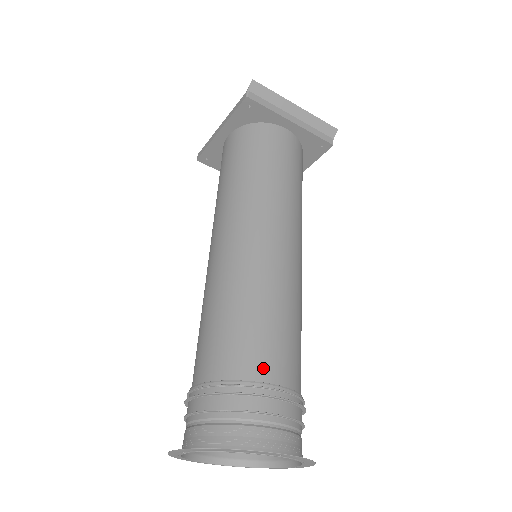
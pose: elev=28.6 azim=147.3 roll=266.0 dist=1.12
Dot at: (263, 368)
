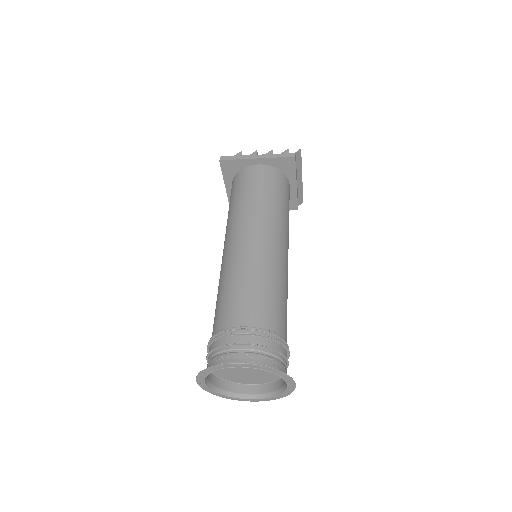
Dot at: (285, 332)
